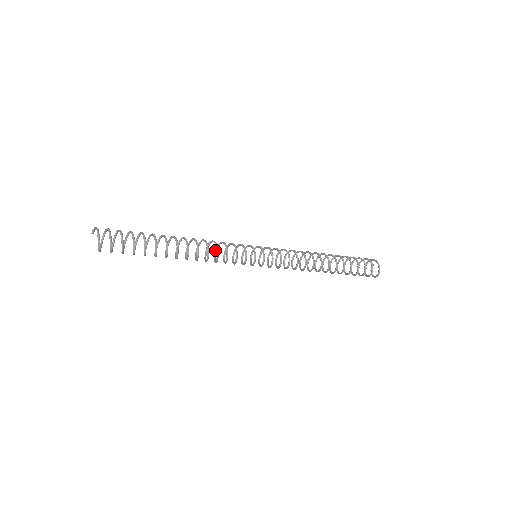
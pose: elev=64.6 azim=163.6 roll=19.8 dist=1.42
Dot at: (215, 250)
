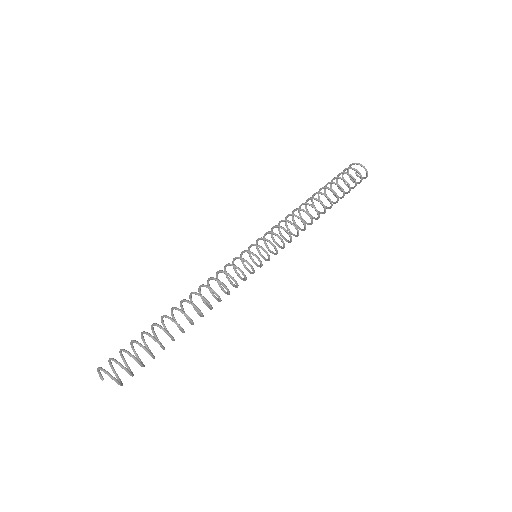
Dot at: occluded
